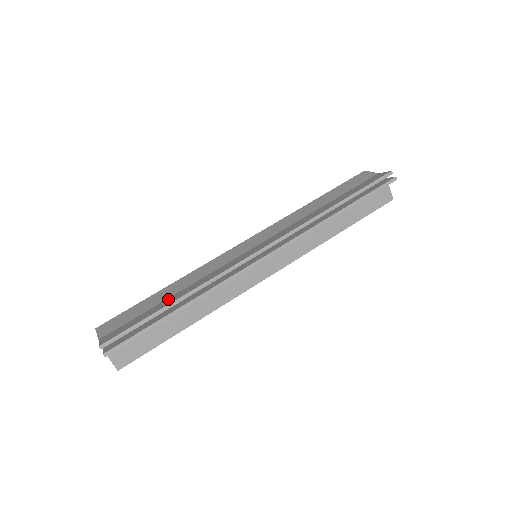
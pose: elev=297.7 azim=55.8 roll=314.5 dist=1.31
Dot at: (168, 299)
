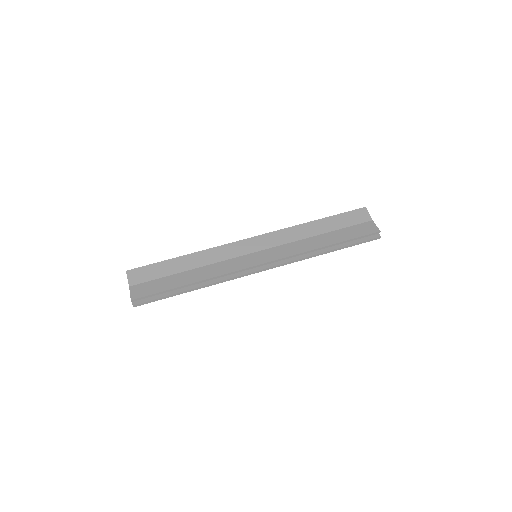
Dot at: (184, 274)
